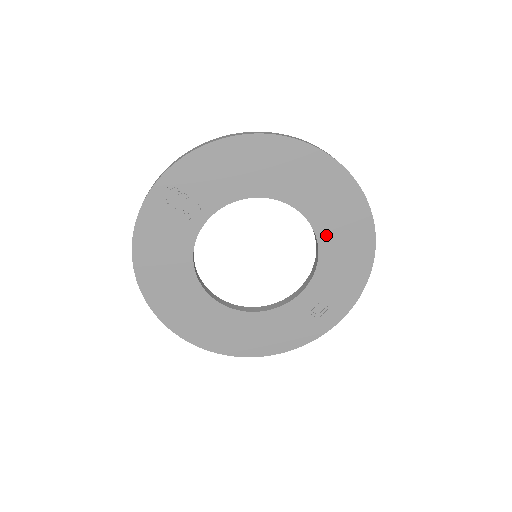
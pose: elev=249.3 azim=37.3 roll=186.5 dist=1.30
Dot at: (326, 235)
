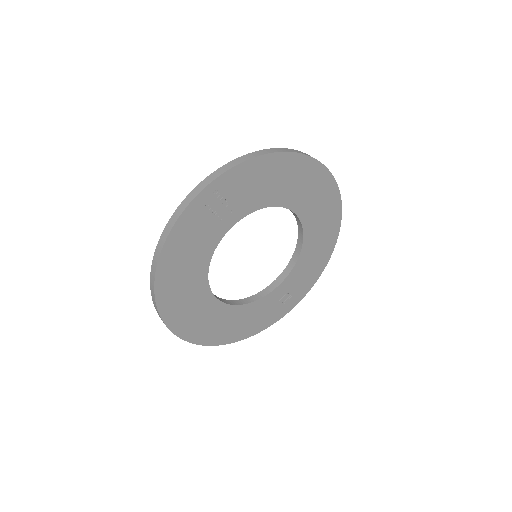
Dot at: (309, 239)
